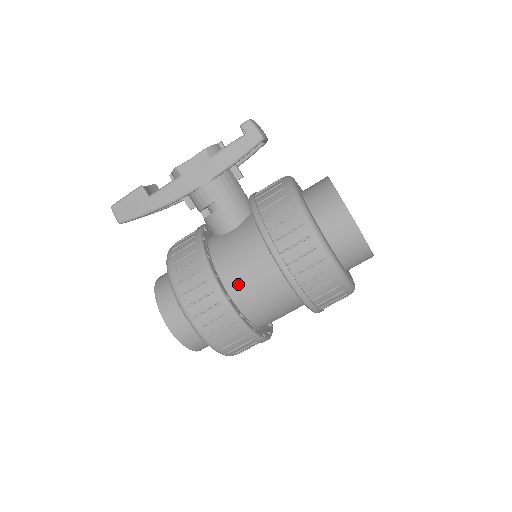
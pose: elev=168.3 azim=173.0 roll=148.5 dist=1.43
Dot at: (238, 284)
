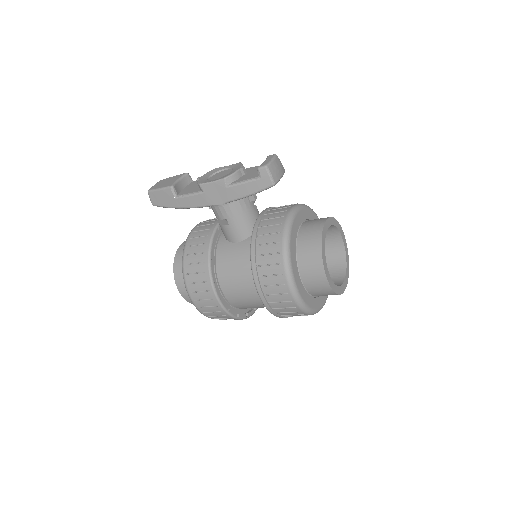
Dot at: (230, 288)
